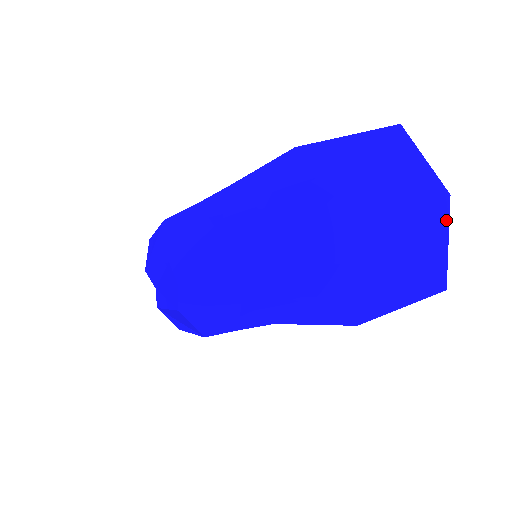
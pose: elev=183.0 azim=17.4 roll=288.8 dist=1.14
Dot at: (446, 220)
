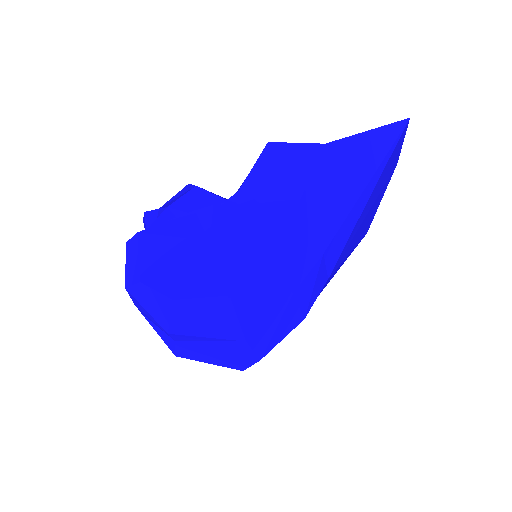
Dot at: occluded
